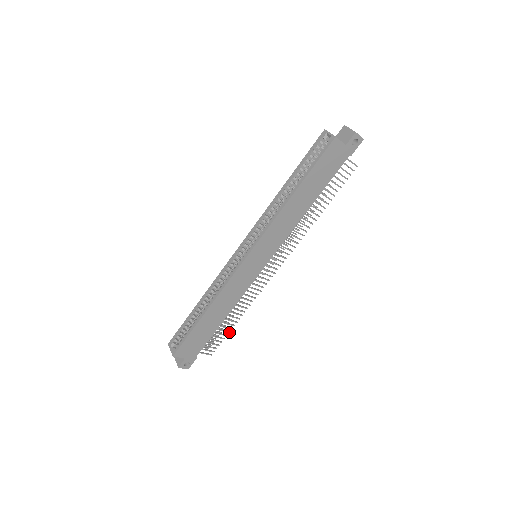
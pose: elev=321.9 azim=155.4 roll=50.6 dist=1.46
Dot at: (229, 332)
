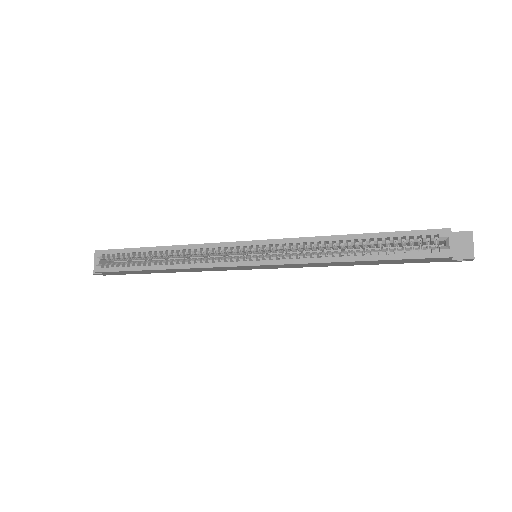
Dot at: occluded
